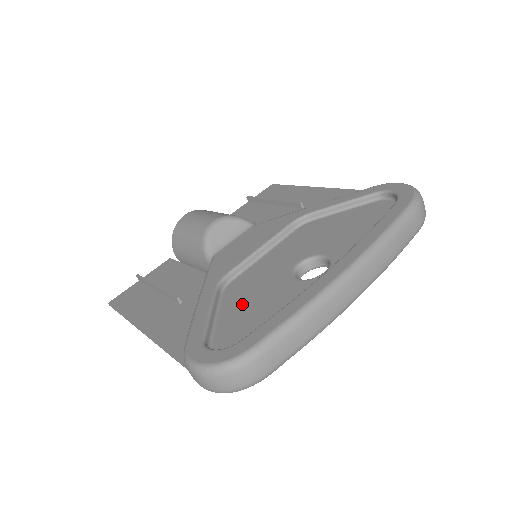
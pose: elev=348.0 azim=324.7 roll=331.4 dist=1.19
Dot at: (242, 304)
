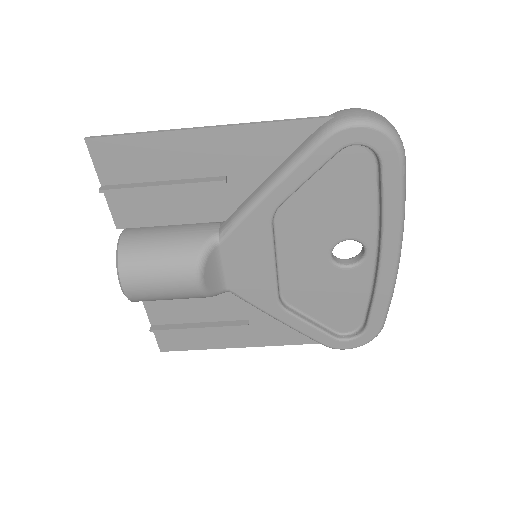
Dot at: occluded
